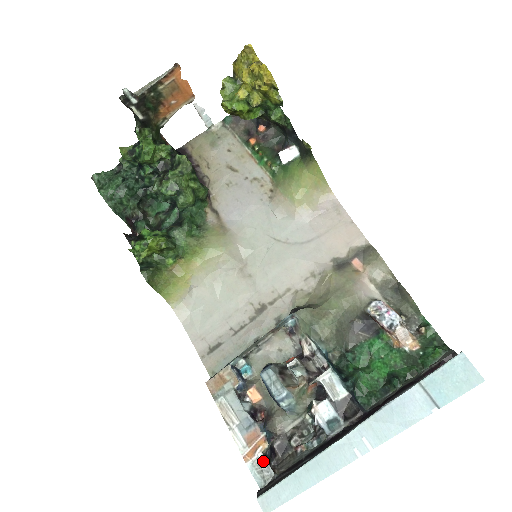
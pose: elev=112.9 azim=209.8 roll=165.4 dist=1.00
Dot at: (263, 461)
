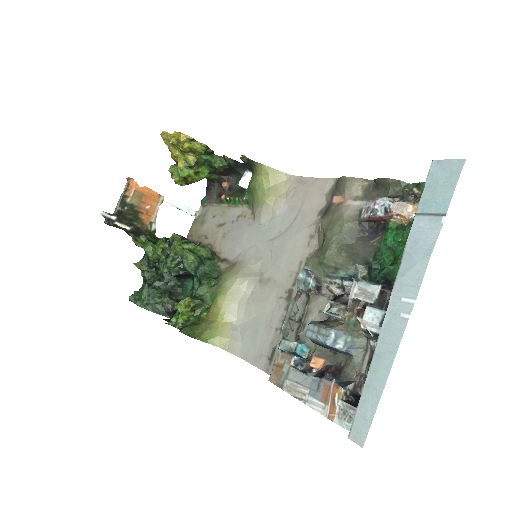
Dot at: (346, 407)
